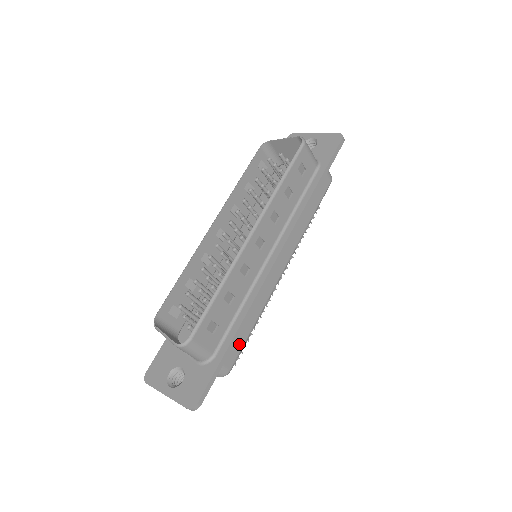
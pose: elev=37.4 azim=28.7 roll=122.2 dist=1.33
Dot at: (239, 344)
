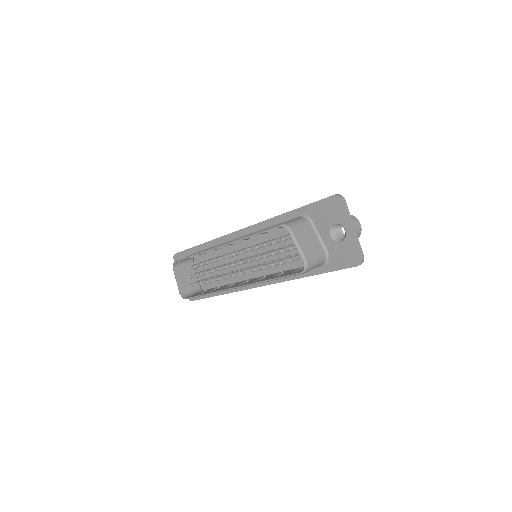
Dot at: occluded
